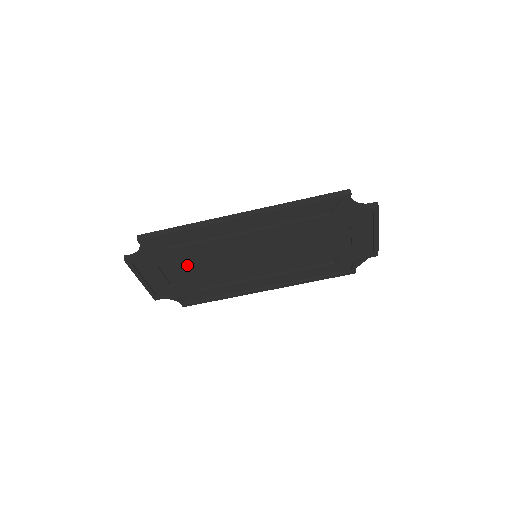
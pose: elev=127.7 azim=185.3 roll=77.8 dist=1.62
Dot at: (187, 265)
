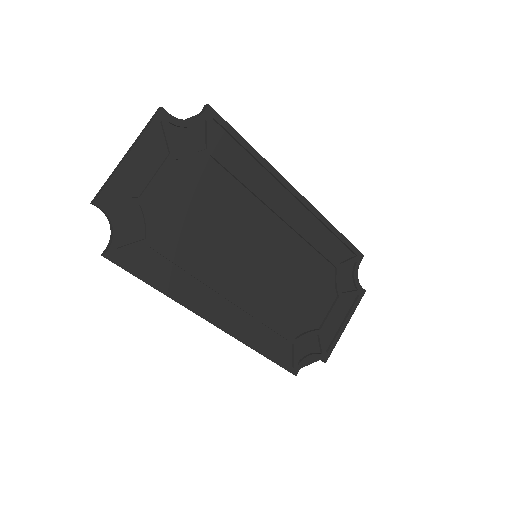
Dot at: (196, 194)
